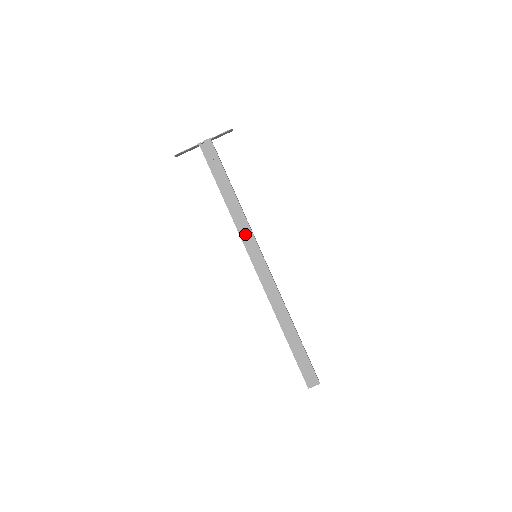
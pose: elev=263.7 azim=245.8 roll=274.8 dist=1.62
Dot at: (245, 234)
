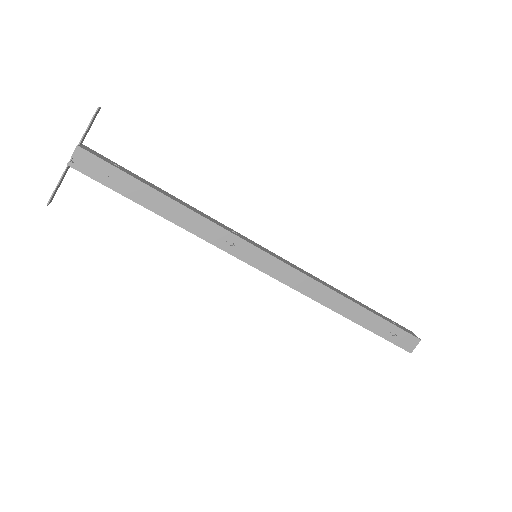
Dot at: (225, 242)
